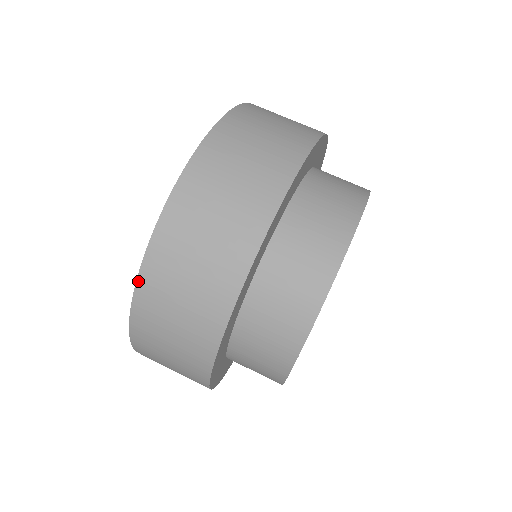
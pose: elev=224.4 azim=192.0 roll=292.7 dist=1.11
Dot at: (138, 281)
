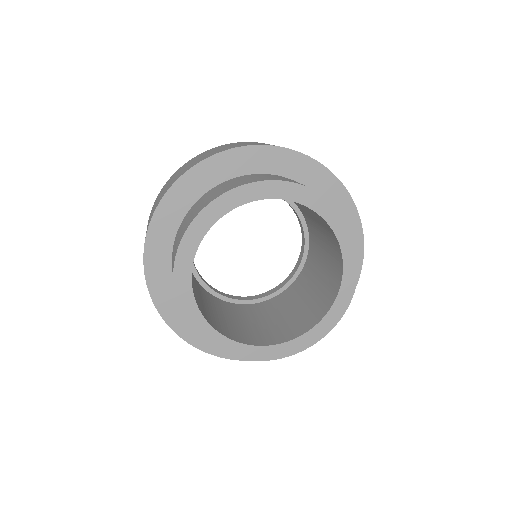
Dot at: (159, 193)
